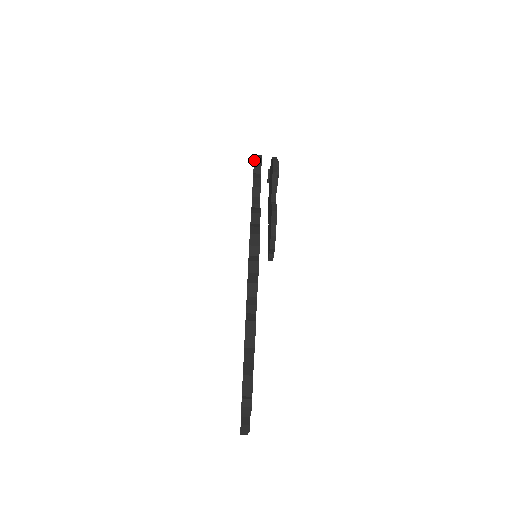
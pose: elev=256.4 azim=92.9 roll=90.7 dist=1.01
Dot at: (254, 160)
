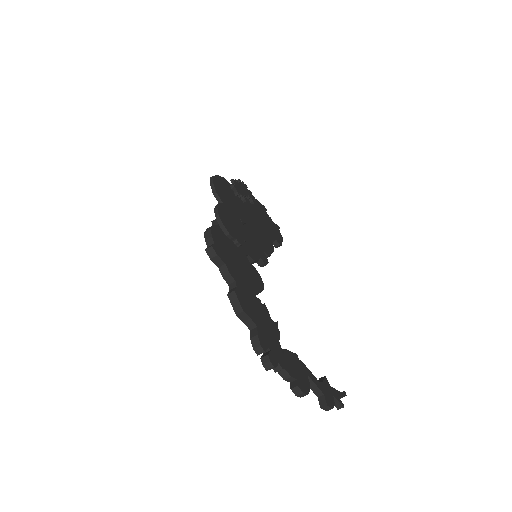
Dot at: occluded
